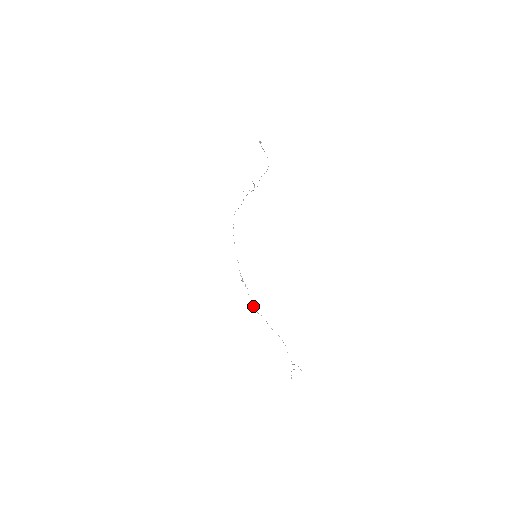
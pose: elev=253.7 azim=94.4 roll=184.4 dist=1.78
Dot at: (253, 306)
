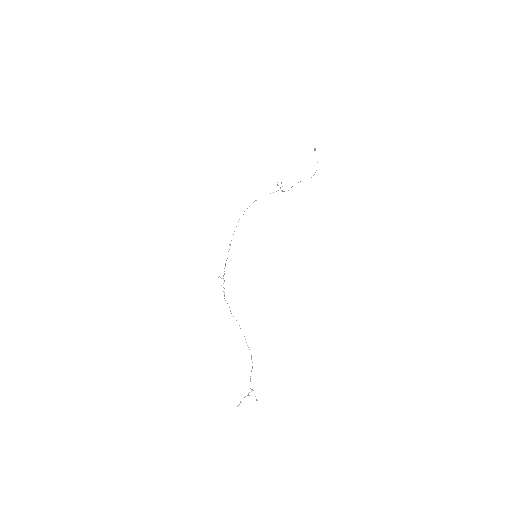
Dot at: occluded
